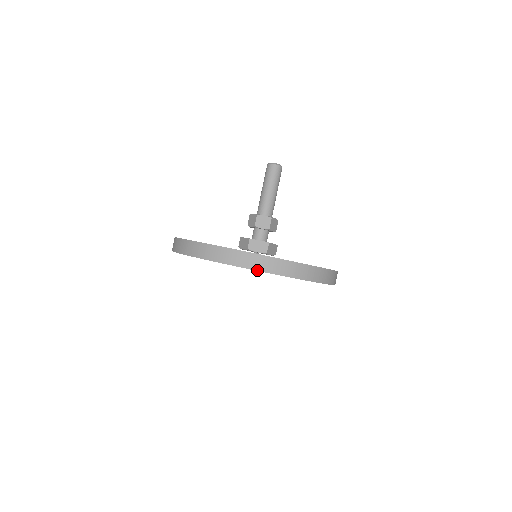
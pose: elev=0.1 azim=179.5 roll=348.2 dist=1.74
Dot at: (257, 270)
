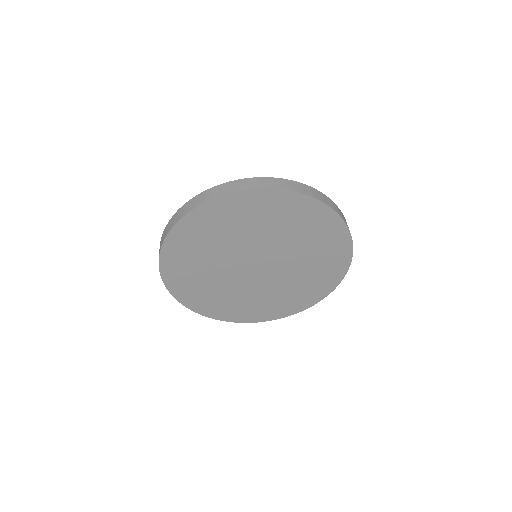
Dot at: (300, 192)
